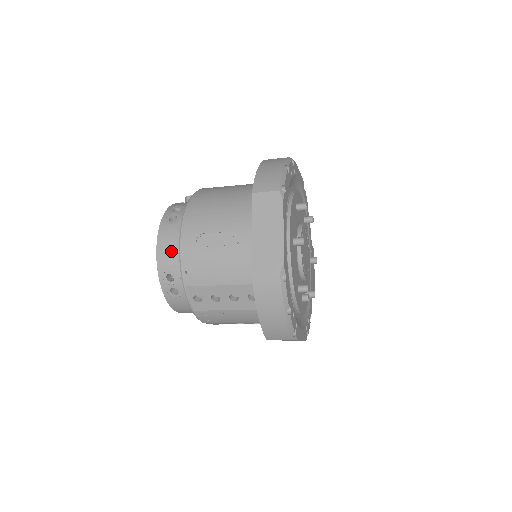
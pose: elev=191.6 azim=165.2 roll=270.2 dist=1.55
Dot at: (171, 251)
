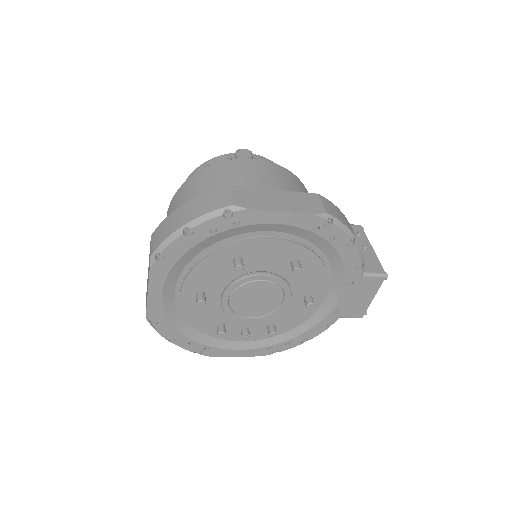
Dot at: occluded
